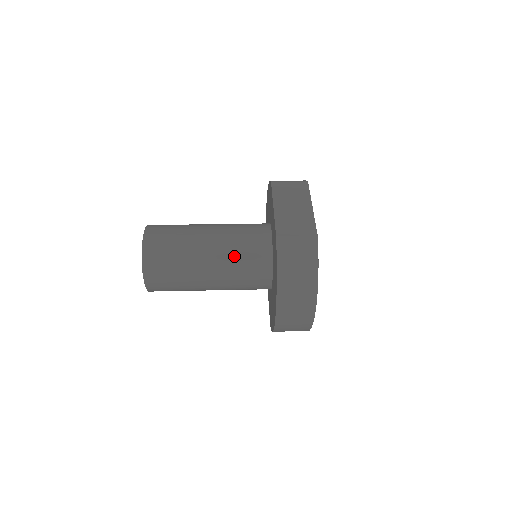
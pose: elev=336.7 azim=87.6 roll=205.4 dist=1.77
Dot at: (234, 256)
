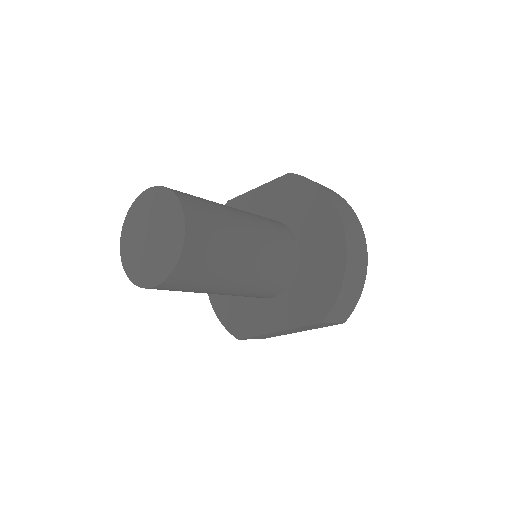
Dot at: (255, 215)
